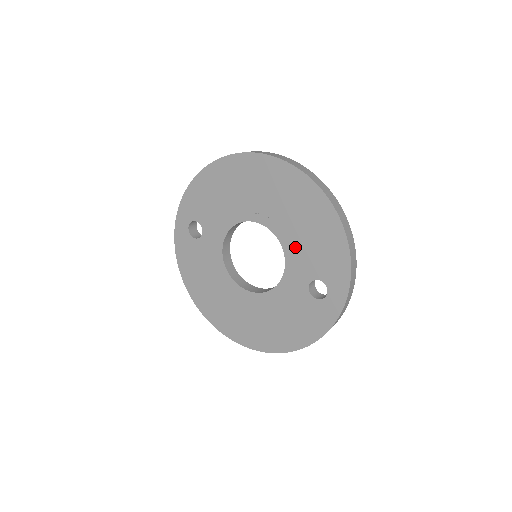
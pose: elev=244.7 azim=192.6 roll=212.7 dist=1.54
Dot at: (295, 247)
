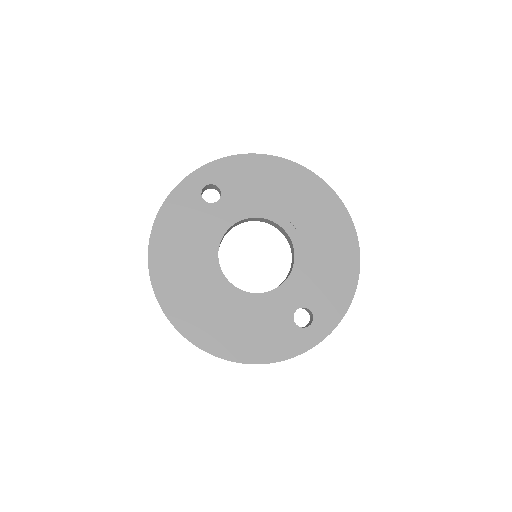
Dot at: (306, 271)
